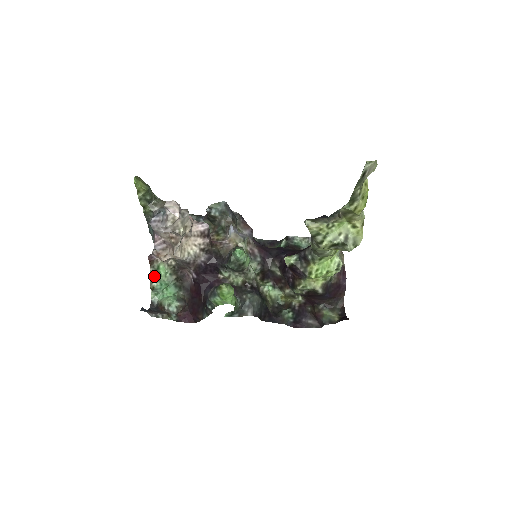
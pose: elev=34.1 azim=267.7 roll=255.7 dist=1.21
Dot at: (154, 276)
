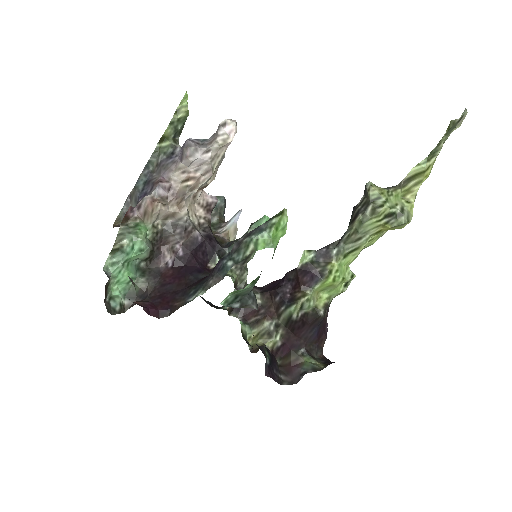
Dot at: (128, 233)
